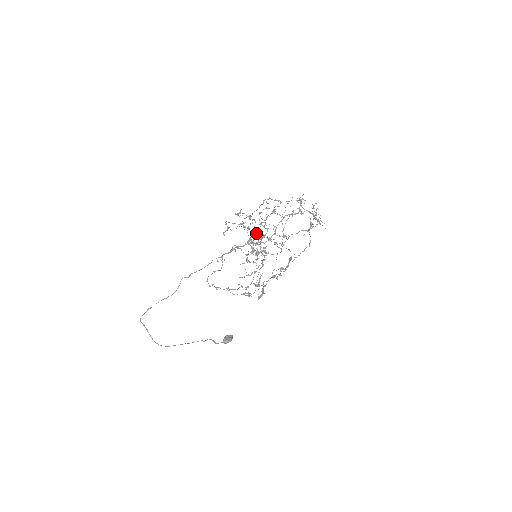
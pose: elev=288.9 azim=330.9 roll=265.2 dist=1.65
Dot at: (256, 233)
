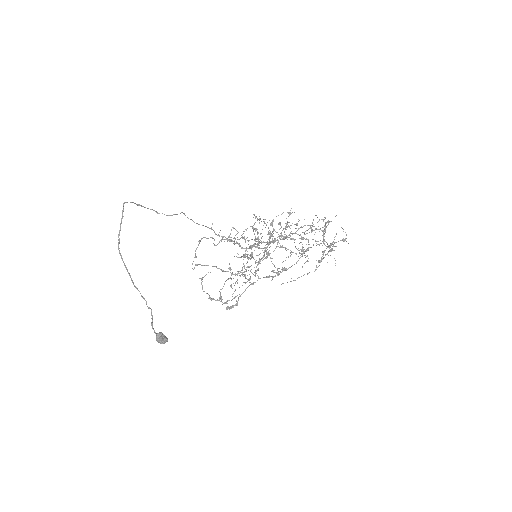
Dot at: occluded
